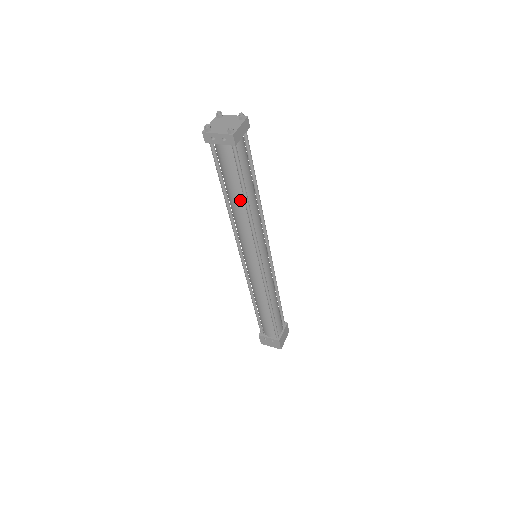
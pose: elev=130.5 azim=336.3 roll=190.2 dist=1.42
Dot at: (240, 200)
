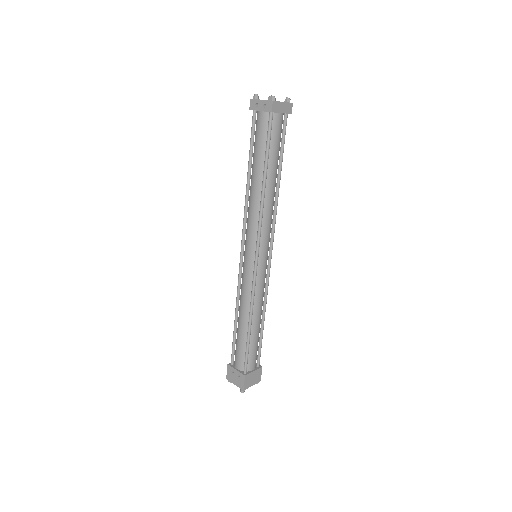
Dot at: (260, 176)
